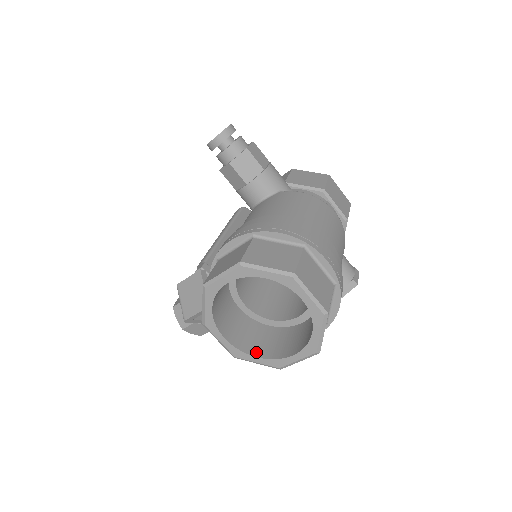
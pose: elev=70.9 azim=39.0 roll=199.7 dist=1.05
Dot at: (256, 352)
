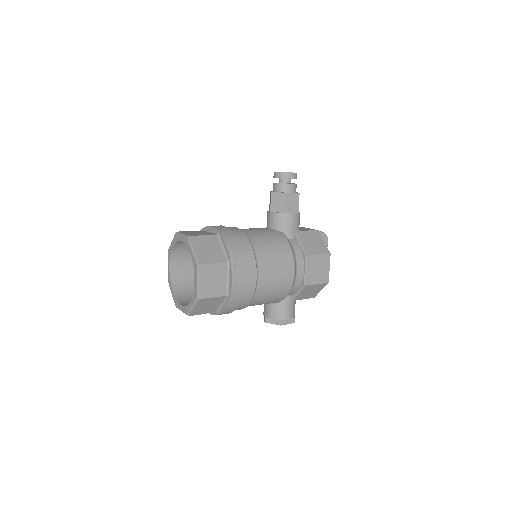
Dot at: (176, 288)
